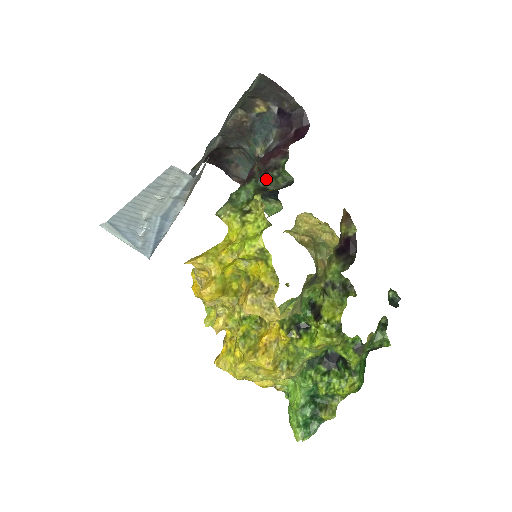
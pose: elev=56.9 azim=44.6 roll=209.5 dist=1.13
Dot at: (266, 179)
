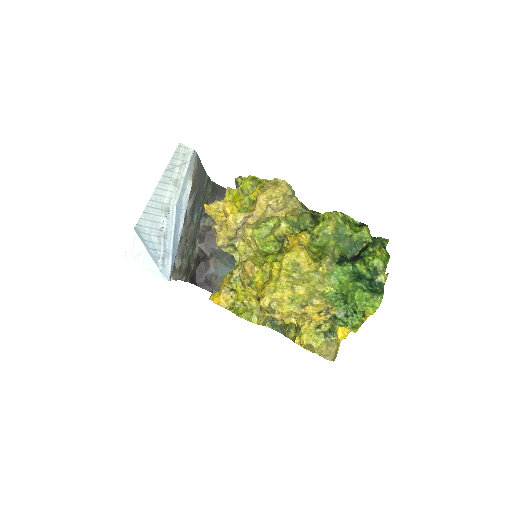
Dot at: occluded
